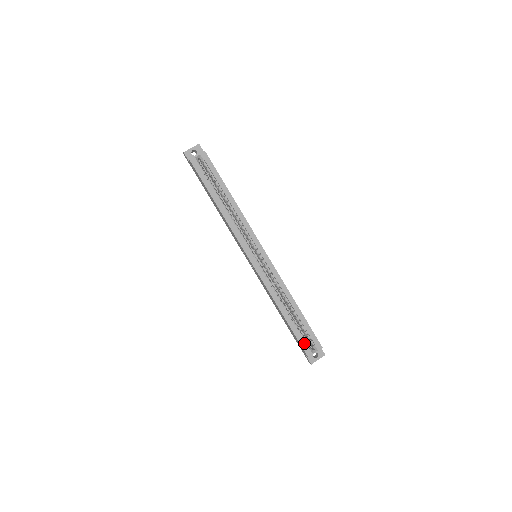
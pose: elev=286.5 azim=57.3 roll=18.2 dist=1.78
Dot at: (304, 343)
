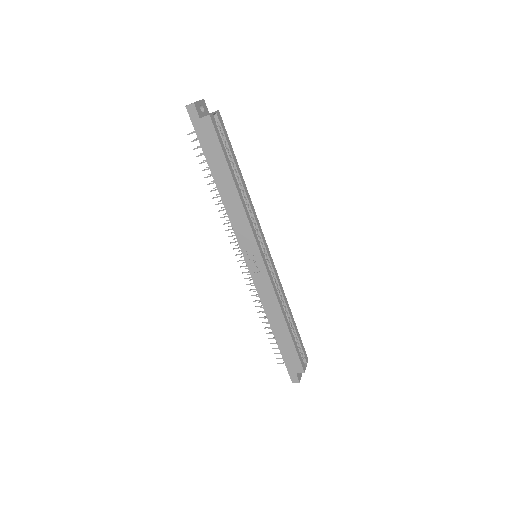
Dot at: (301, 357)
